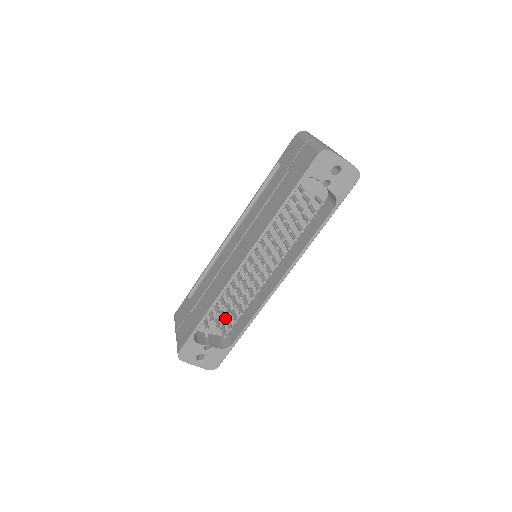
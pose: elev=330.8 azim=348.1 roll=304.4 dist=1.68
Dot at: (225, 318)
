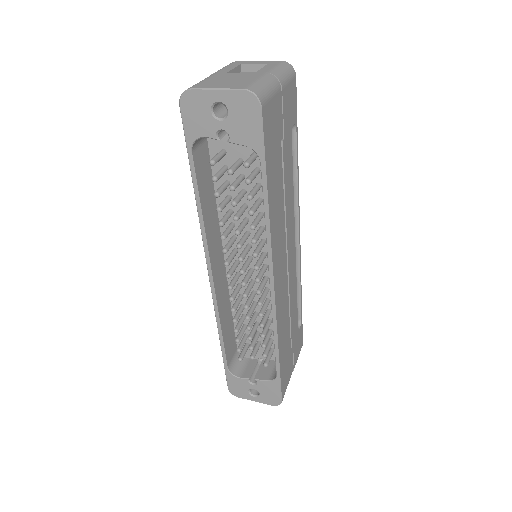
Dot at: (253, 343)
